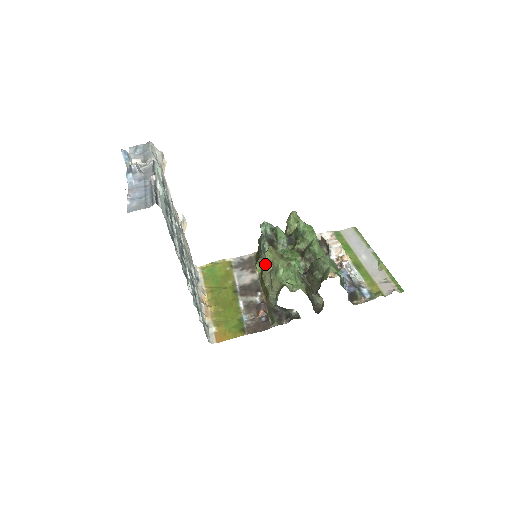
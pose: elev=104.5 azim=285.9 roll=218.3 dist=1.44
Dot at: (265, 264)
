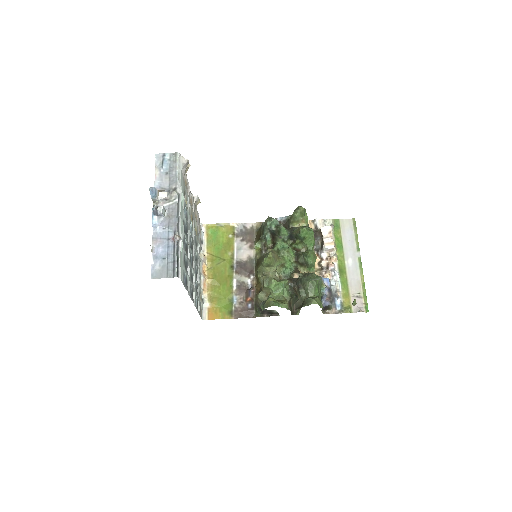
Dot at: (262, 264)
